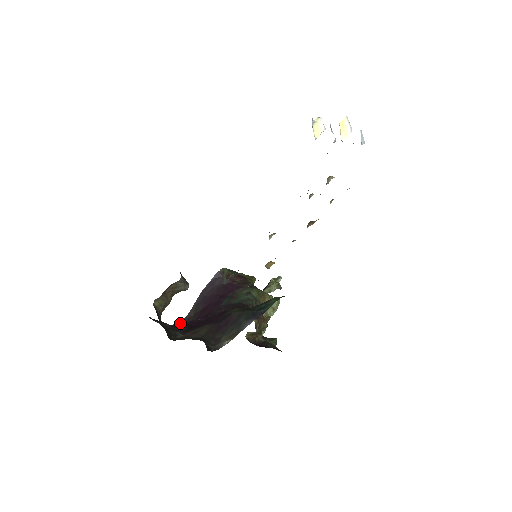
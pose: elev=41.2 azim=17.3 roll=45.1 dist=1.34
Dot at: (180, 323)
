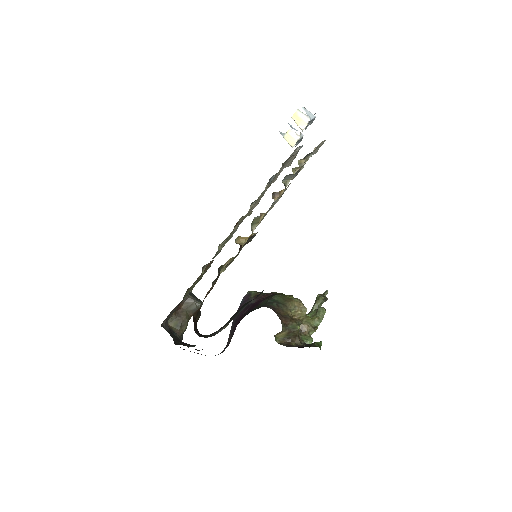
Dot at: (220, 353)
